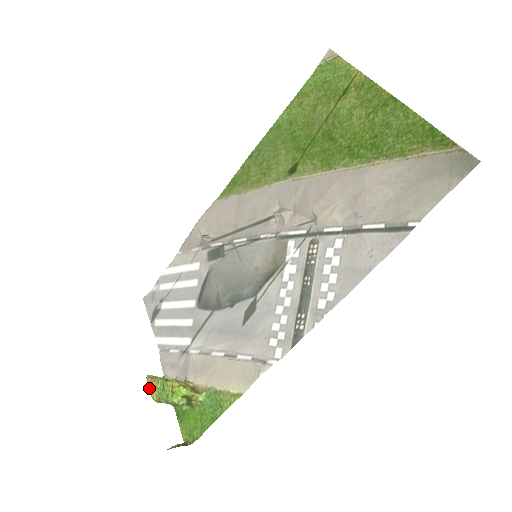
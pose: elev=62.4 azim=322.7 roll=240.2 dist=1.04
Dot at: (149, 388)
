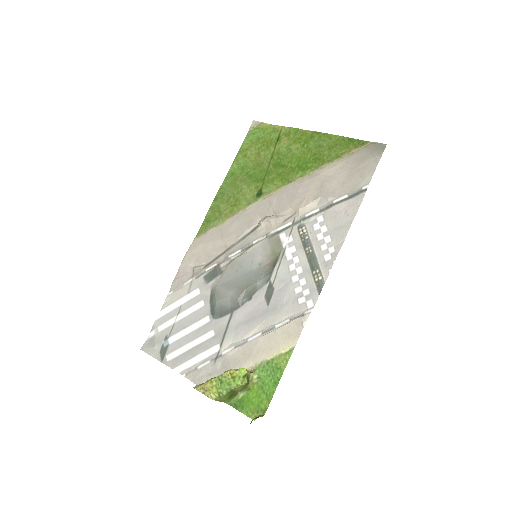
Dot at: (203, 393)
